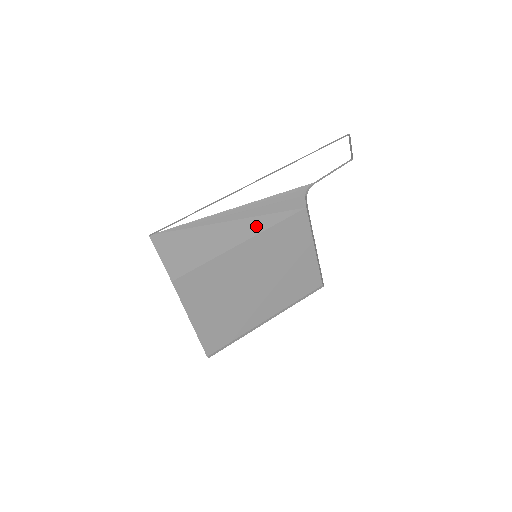
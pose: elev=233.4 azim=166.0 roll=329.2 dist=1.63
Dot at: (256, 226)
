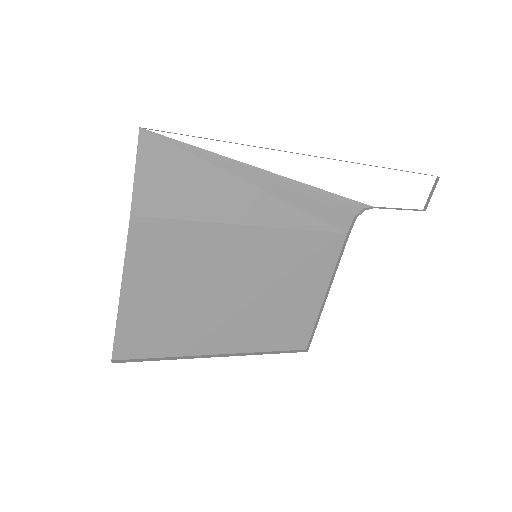
Dot at: (279, 215)
